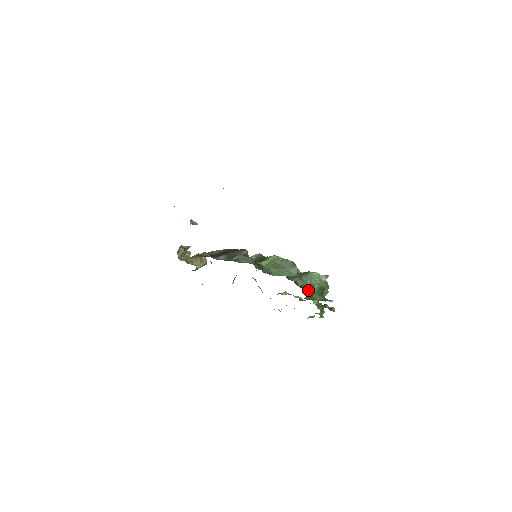
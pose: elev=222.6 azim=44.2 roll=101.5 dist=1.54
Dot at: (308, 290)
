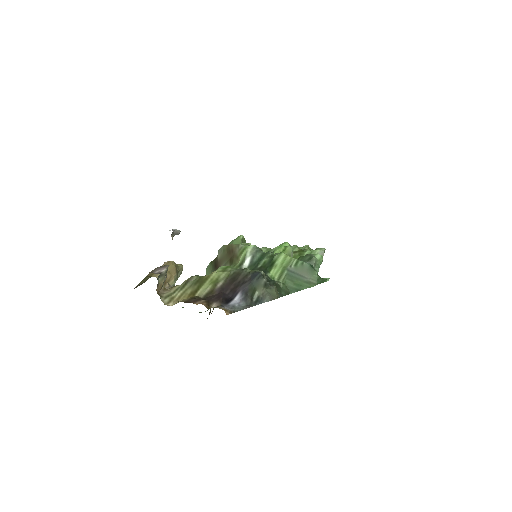
Dot at: occluded
